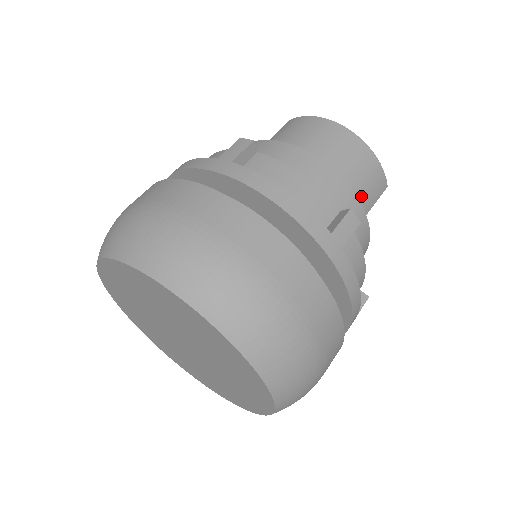
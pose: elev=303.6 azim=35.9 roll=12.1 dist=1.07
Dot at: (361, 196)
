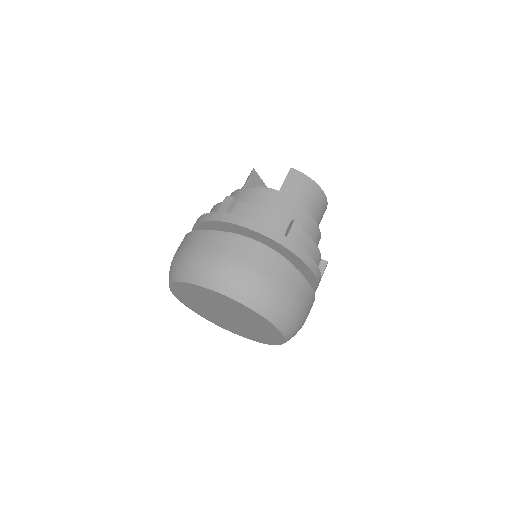
Dot at: occluded
